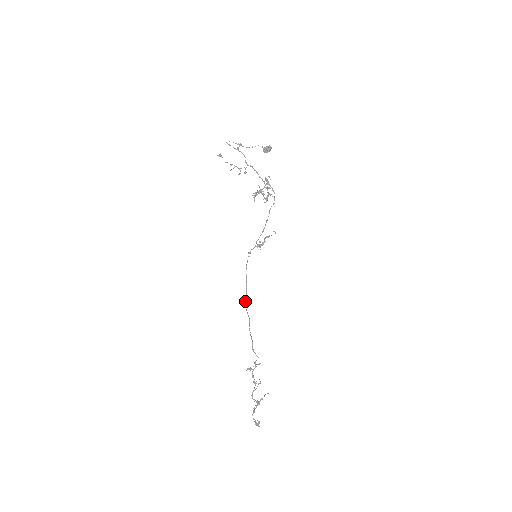
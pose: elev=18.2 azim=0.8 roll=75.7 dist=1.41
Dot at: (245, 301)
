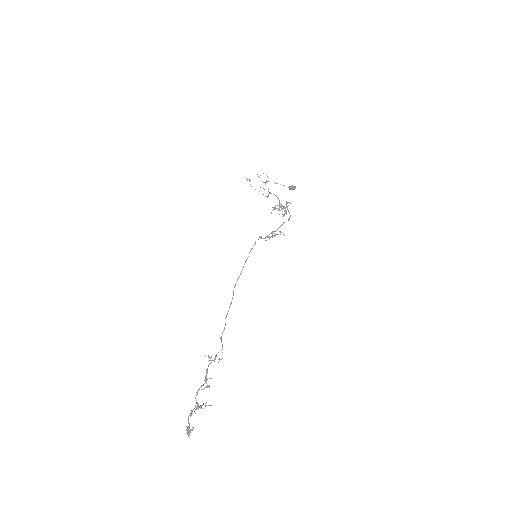
Dot at: occluded
